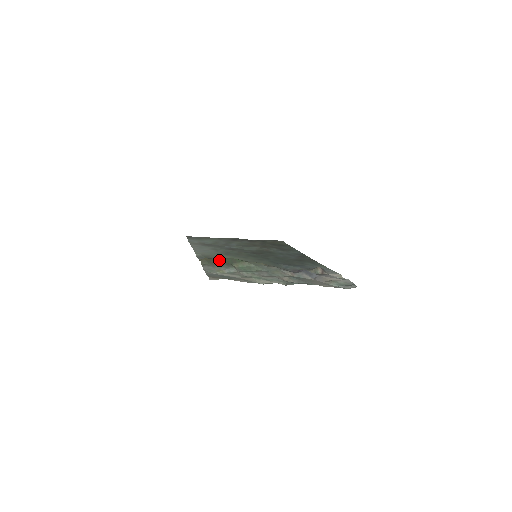
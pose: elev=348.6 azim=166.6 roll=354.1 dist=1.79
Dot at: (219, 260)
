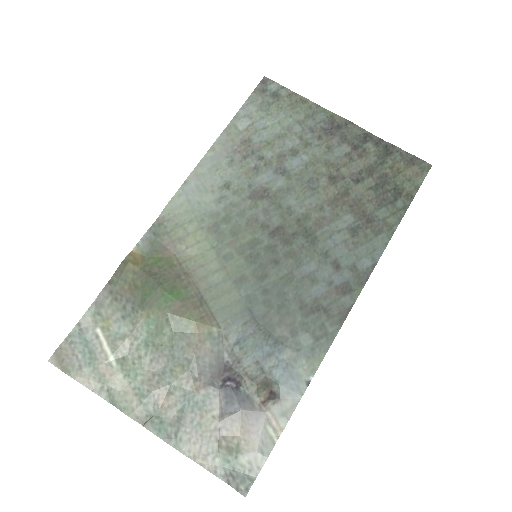
Dot at: (140, 281)
